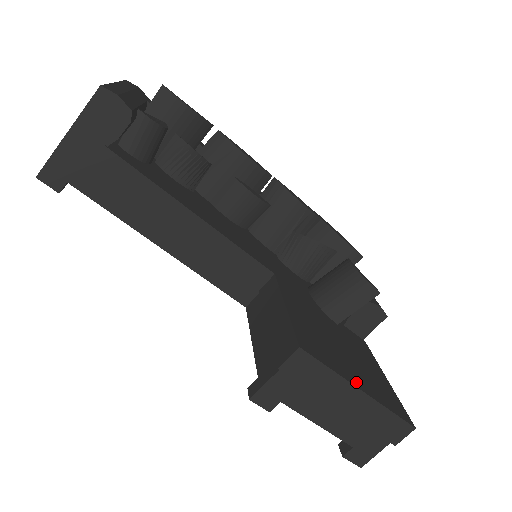
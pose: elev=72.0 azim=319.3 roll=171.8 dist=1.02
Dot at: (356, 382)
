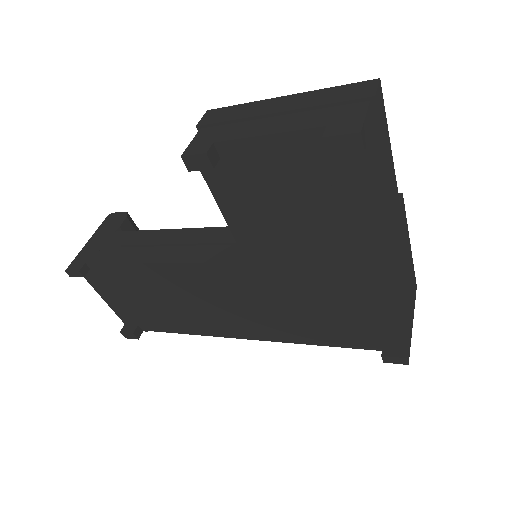
Dot at: occluded
